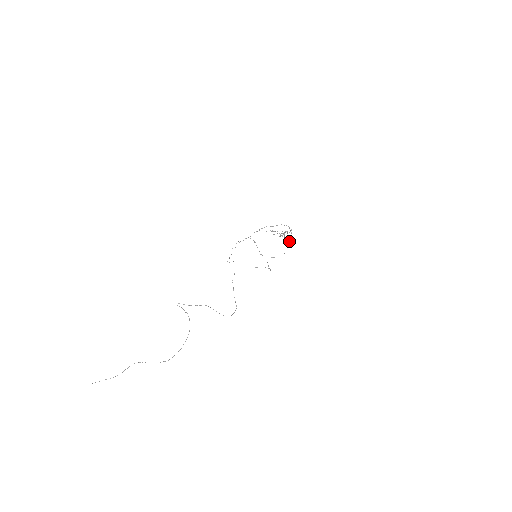
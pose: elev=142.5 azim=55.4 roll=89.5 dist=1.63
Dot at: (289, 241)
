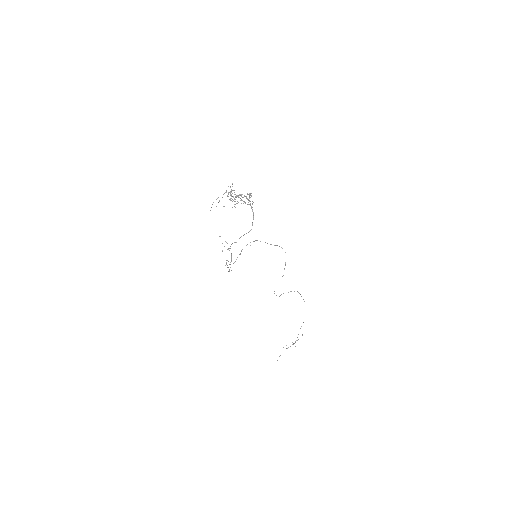
Dot at: (249, 197)
